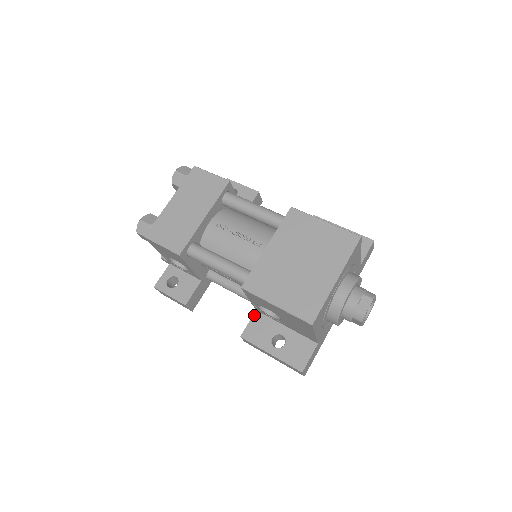
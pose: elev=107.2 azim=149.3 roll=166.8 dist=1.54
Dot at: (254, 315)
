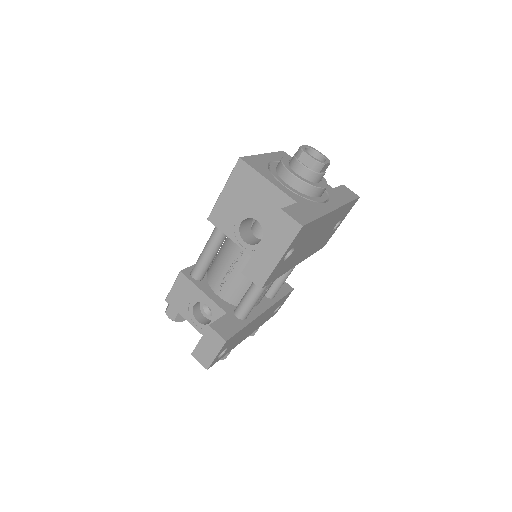
Dot at: occluded
